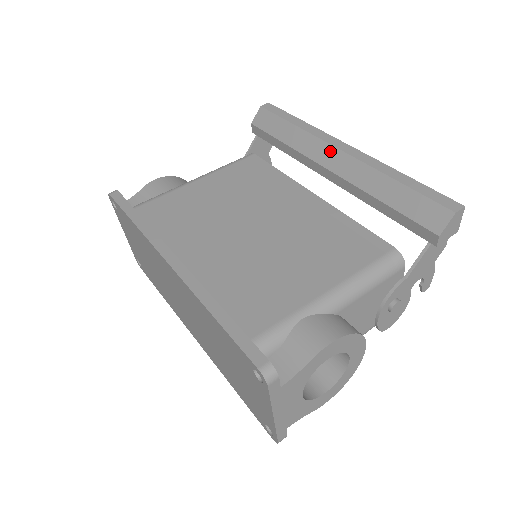
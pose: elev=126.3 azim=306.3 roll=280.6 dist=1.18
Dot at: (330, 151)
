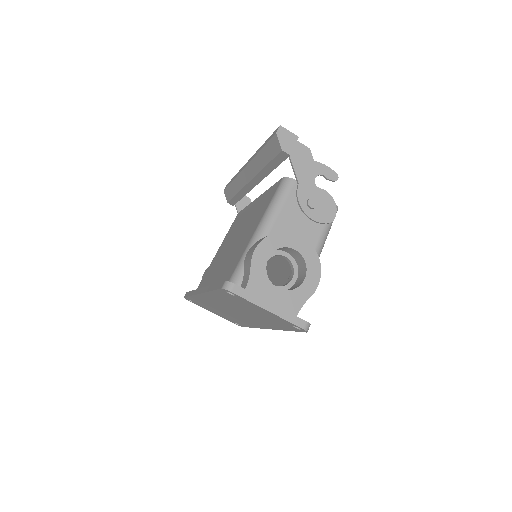
Dot at: (244, 173)
